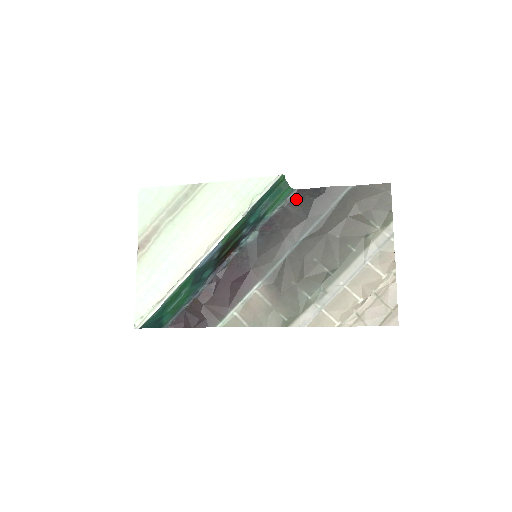
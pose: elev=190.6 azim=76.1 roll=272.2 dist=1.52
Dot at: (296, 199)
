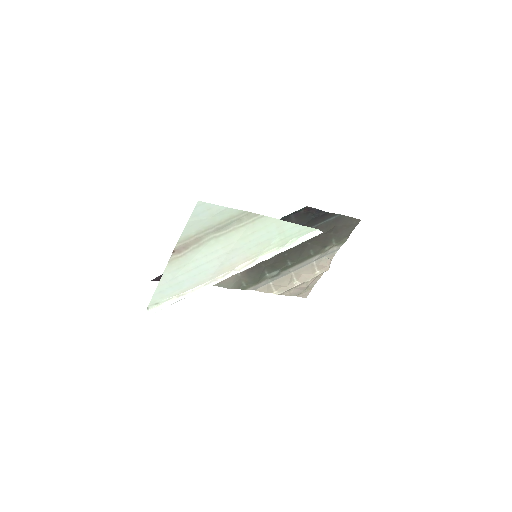
Dot at: (301, 212)
